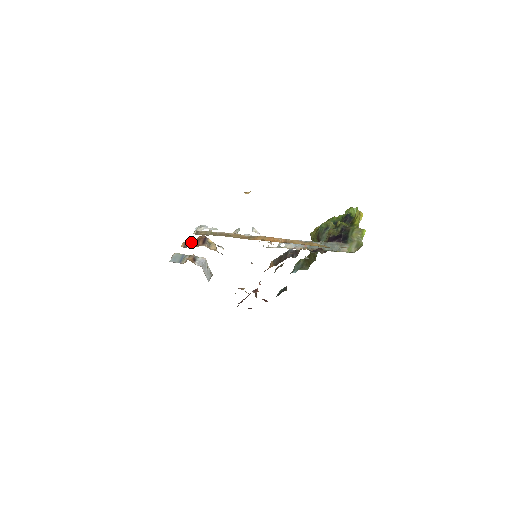
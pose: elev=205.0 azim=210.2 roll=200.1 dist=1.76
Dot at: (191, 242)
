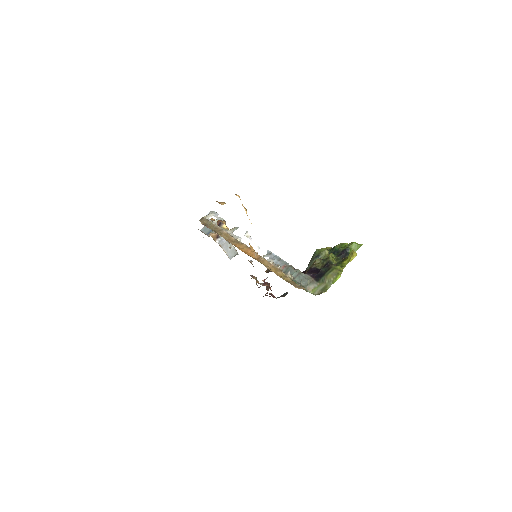
Dot at: occluded
